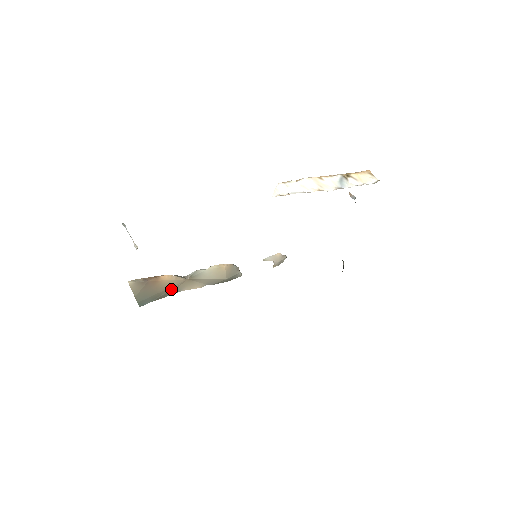
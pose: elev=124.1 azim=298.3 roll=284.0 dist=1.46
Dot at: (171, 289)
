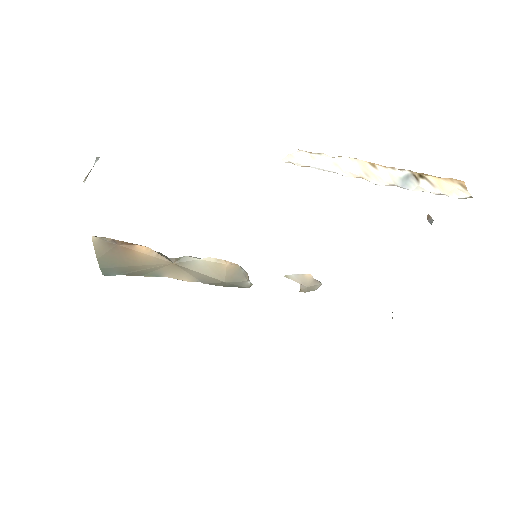
Dot at: (149, 268)
